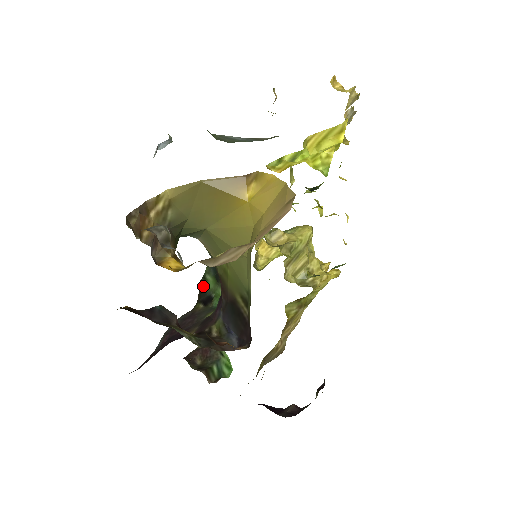
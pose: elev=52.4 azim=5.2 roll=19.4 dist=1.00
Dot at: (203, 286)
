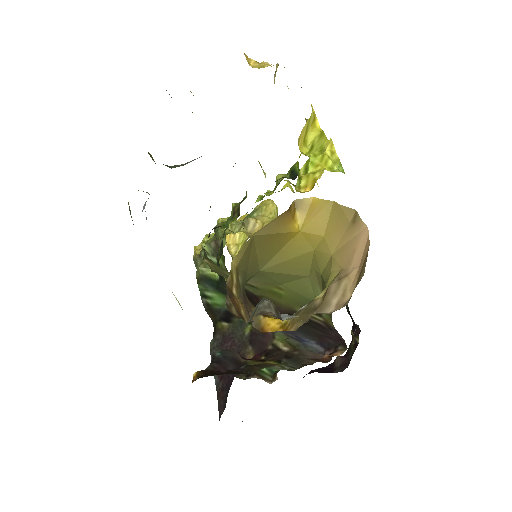
Dot at: (210, 305)
